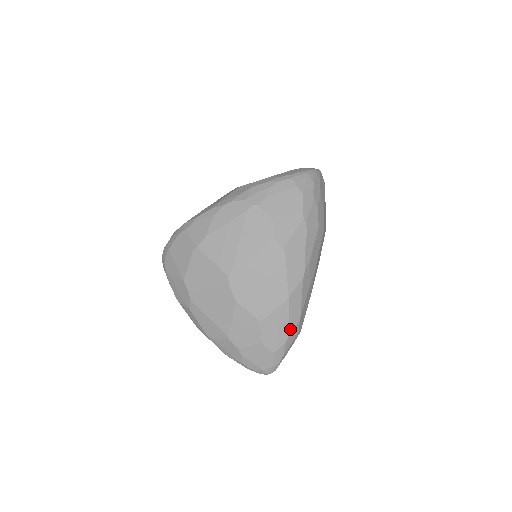
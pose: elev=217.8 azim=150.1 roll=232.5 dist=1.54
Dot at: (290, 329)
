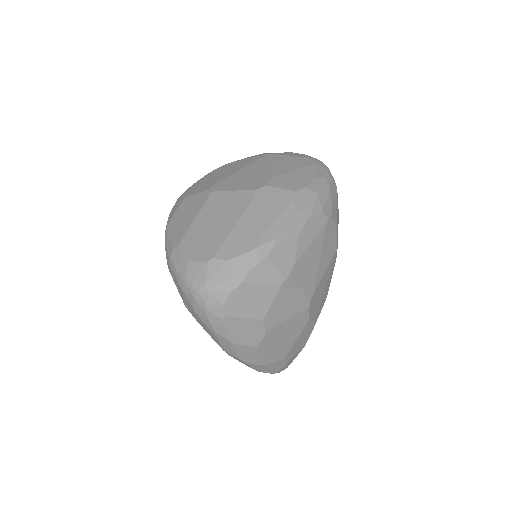
Dot at: occluded
